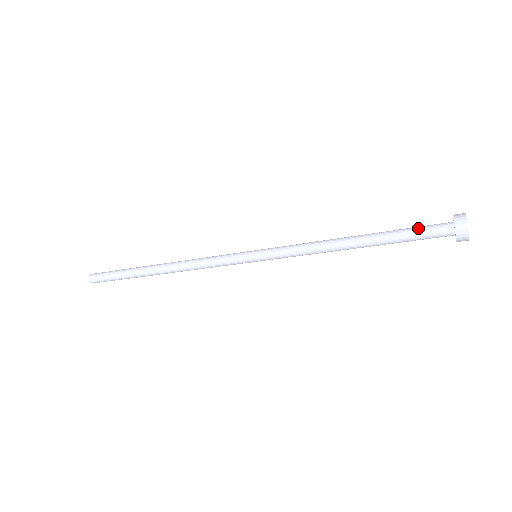
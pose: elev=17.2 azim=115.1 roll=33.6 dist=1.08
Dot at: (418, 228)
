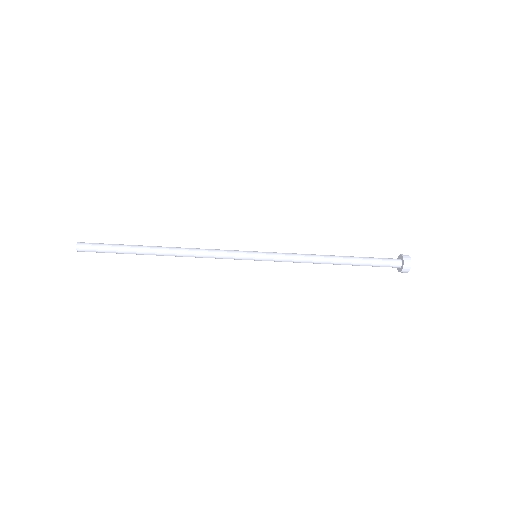
Dot at: (380, 261)
